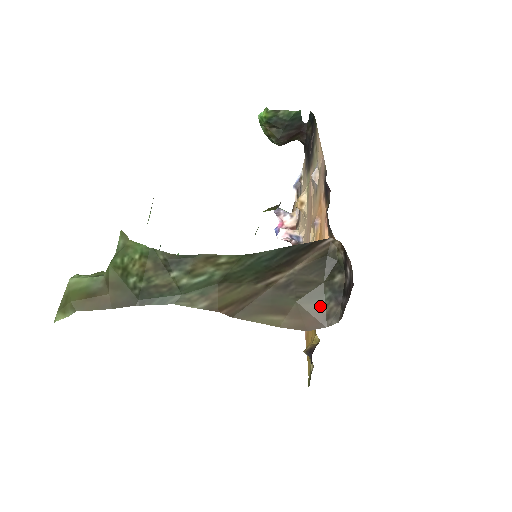
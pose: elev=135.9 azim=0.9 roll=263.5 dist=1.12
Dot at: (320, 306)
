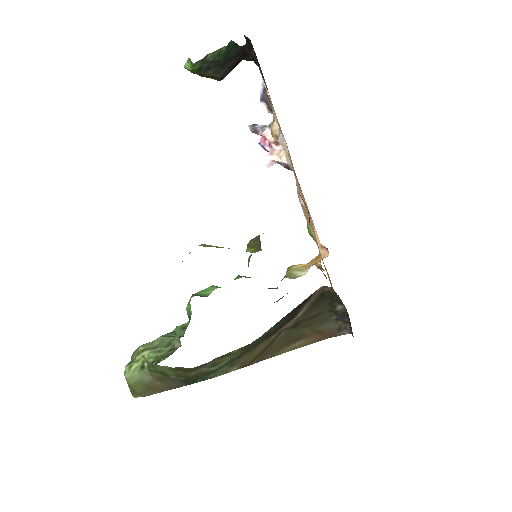
Dot at: (330, 325)
